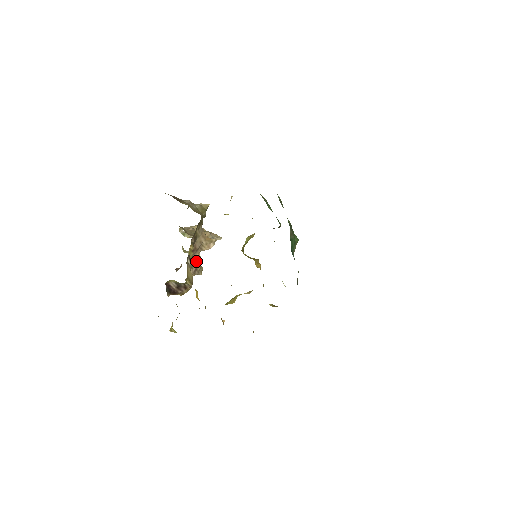
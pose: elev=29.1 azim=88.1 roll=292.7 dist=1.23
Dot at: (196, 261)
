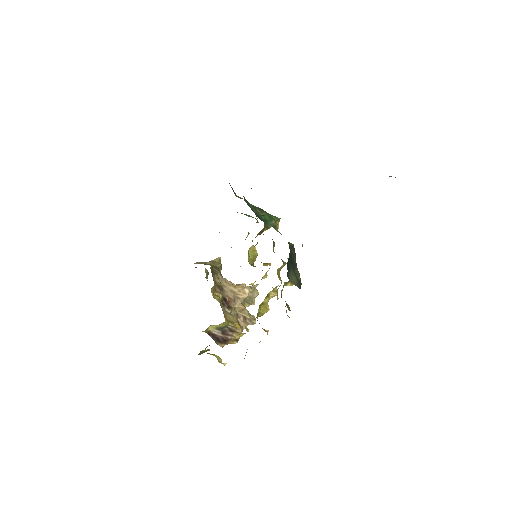
Dot at: (241, 311)
